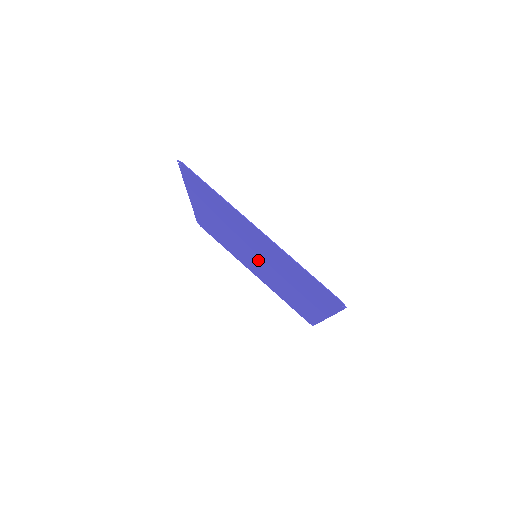
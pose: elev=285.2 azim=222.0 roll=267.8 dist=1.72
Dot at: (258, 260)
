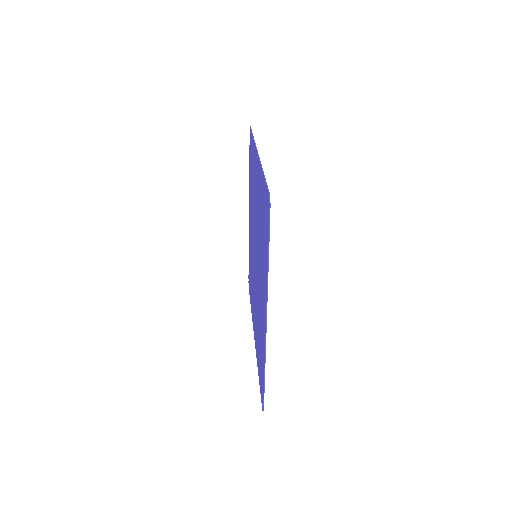
Dot at: occluded
